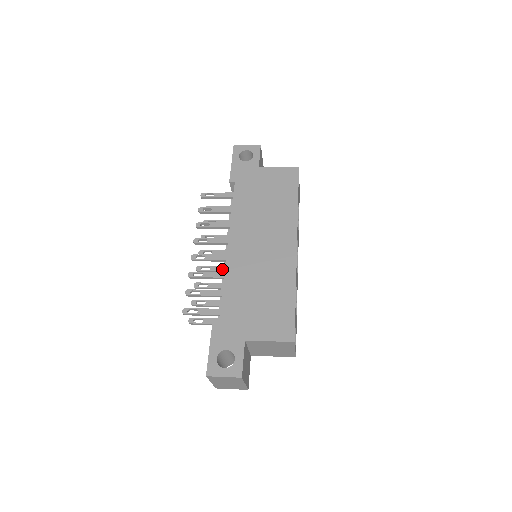
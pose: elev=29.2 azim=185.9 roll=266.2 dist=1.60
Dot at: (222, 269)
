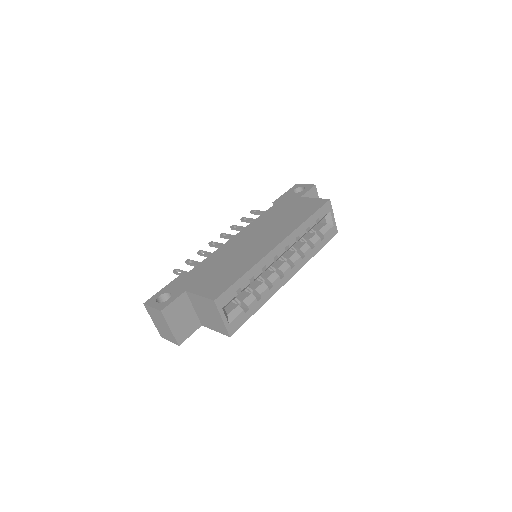
Dot at: occluded
